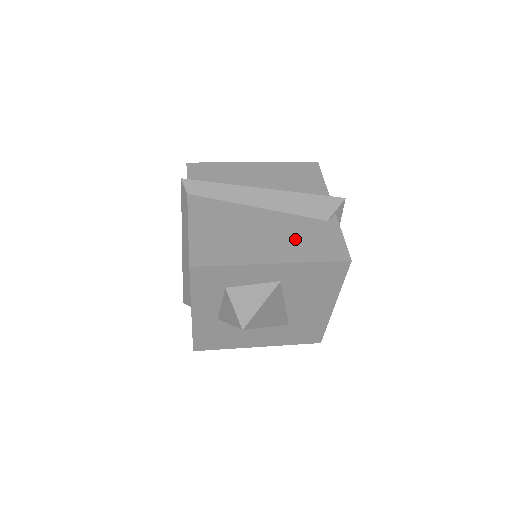
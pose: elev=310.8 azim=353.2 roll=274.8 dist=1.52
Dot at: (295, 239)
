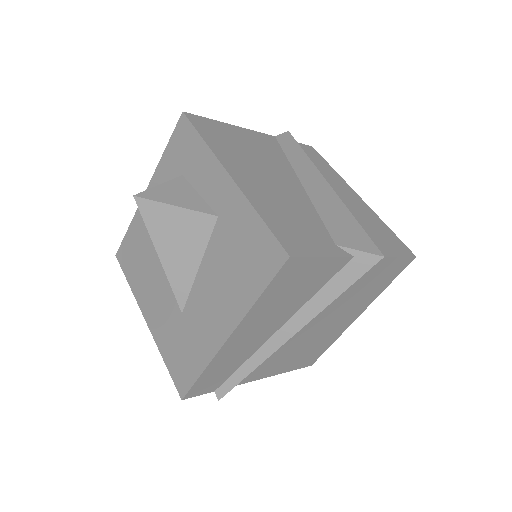
Dot at: (281, 204)
